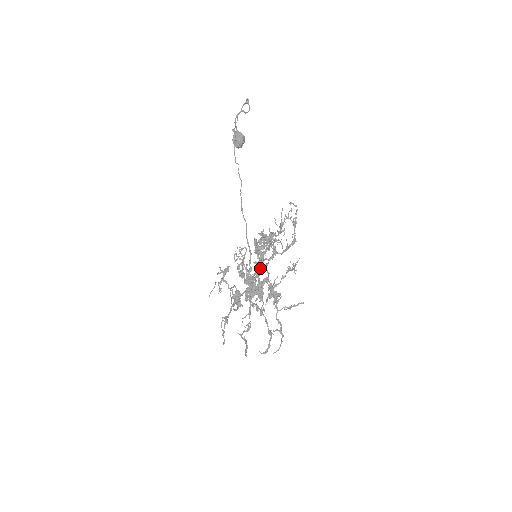
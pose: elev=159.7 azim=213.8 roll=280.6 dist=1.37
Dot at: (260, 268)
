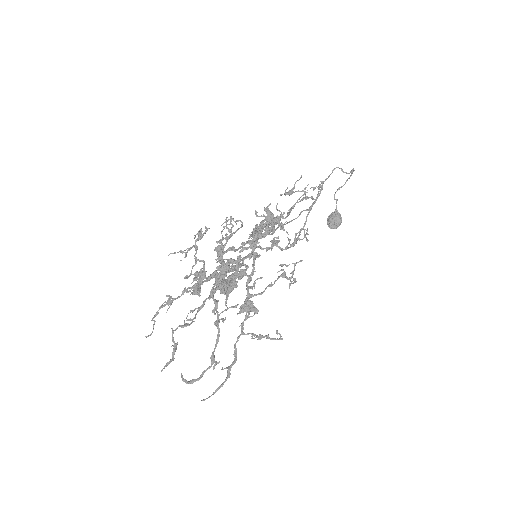
Dot at: occluded
